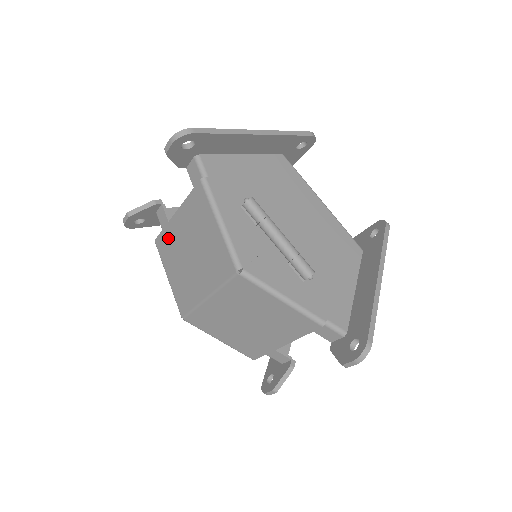
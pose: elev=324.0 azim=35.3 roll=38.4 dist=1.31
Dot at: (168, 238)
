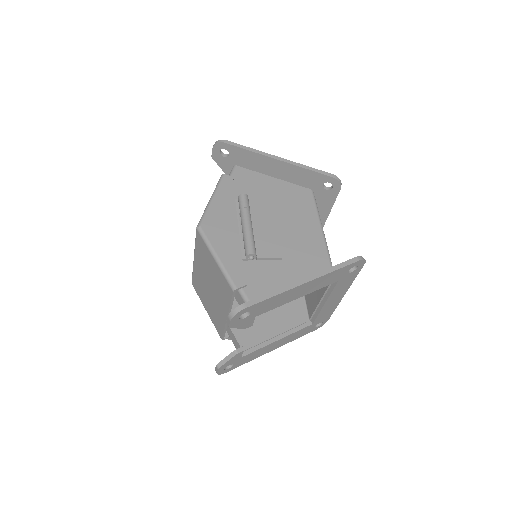
Dot at: occluded
